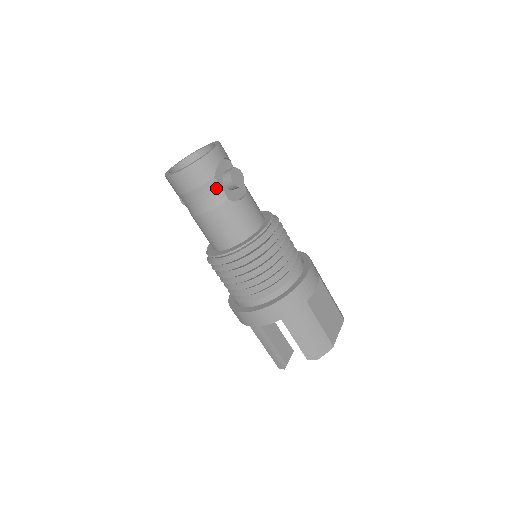
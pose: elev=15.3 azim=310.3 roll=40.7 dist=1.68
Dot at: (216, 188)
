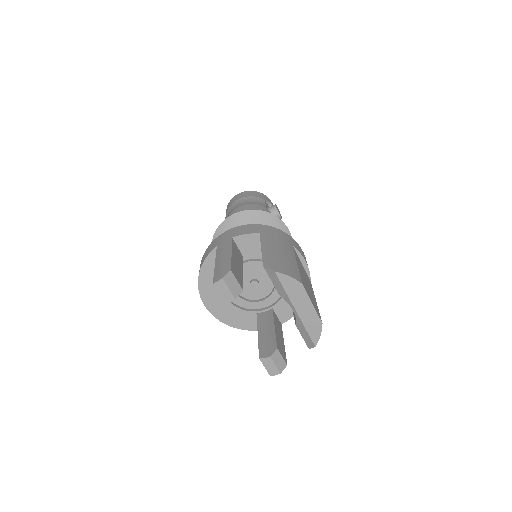
Dot at: (262, 202)
